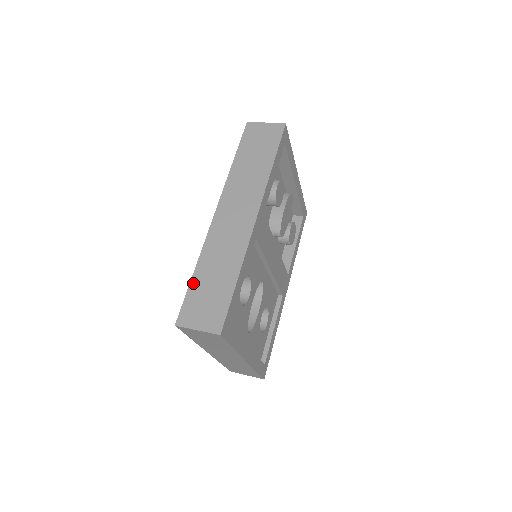
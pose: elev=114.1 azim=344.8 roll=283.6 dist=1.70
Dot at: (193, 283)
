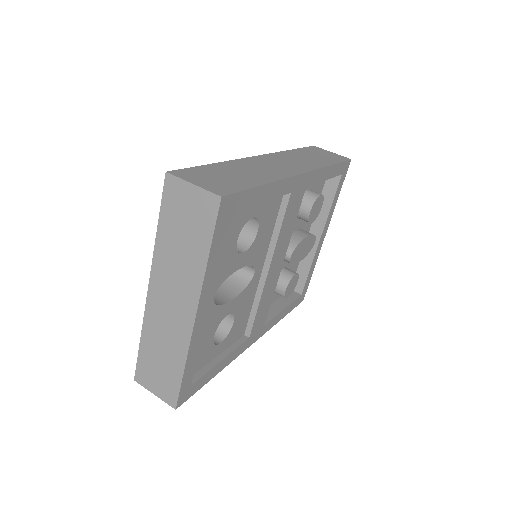
Dot at: (209, 166)
